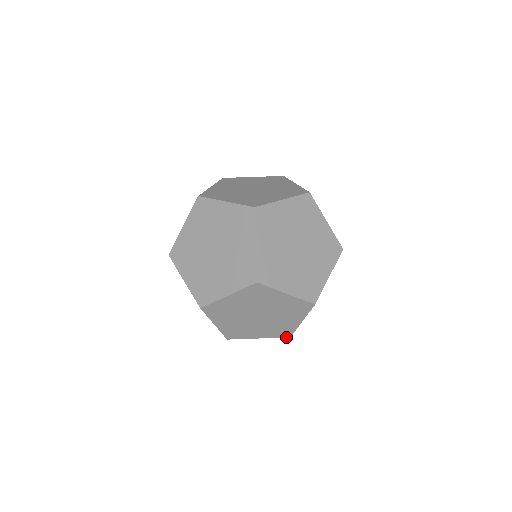
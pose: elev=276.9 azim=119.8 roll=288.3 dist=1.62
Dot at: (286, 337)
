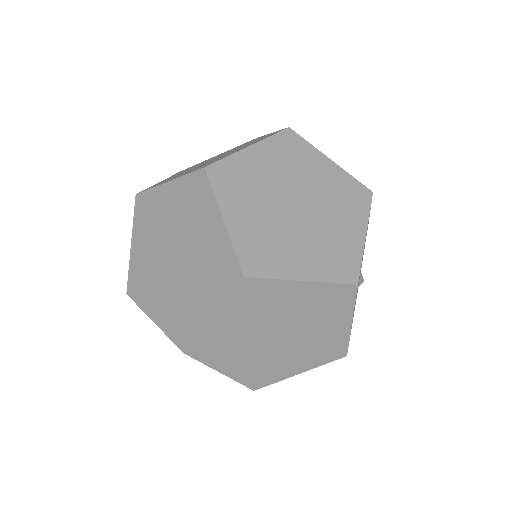
Dot at: (180, 348)
